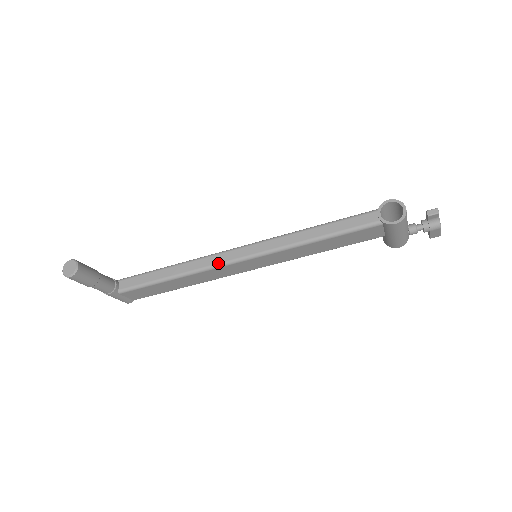
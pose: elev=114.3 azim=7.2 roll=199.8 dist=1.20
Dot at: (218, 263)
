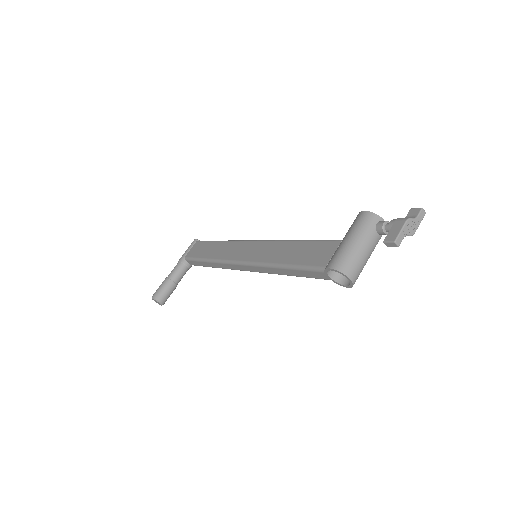
Dot at: occluded
